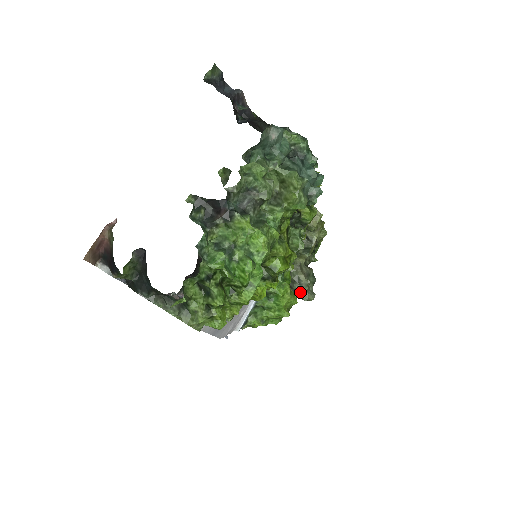
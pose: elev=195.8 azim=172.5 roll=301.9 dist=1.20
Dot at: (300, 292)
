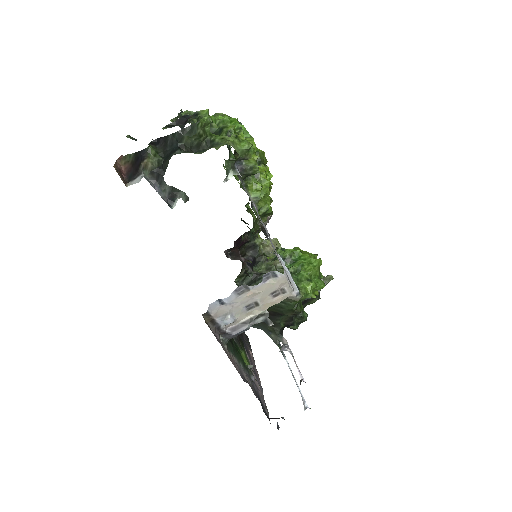
Dot at: occluded
